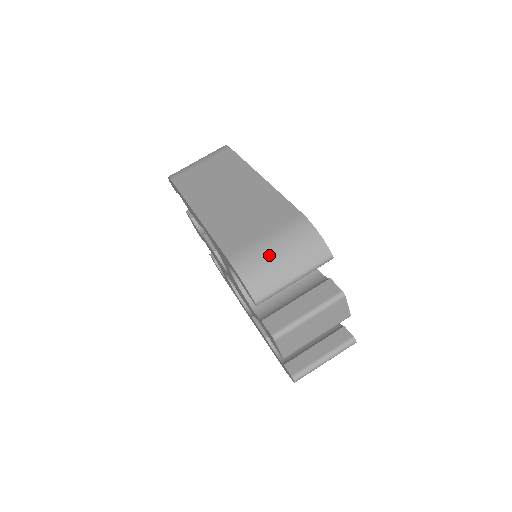
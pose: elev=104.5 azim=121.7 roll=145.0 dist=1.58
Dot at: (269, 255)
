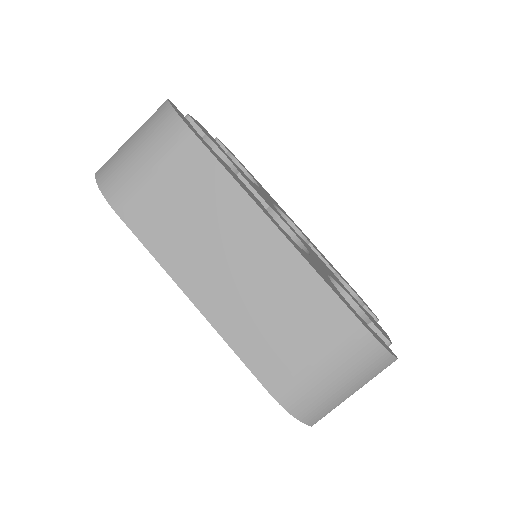
Dot at: (325, 386)
